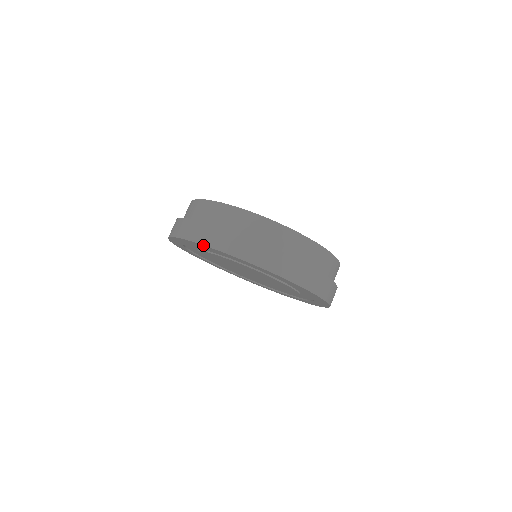
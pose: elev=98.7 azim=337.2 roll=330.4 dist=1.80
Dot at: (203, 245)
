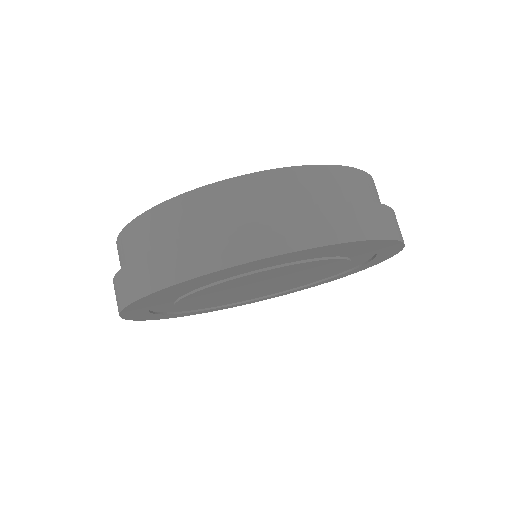
Dot at: (357, 241)
